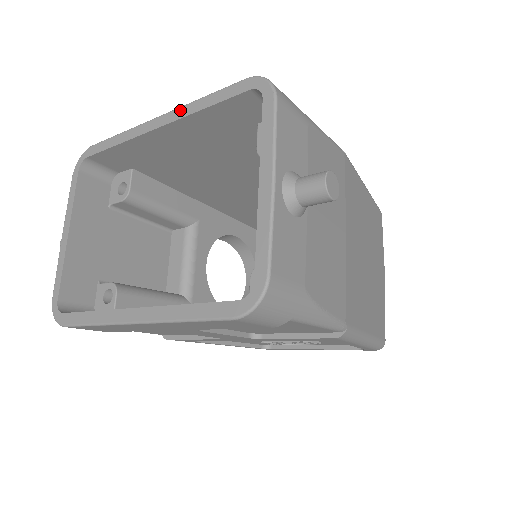
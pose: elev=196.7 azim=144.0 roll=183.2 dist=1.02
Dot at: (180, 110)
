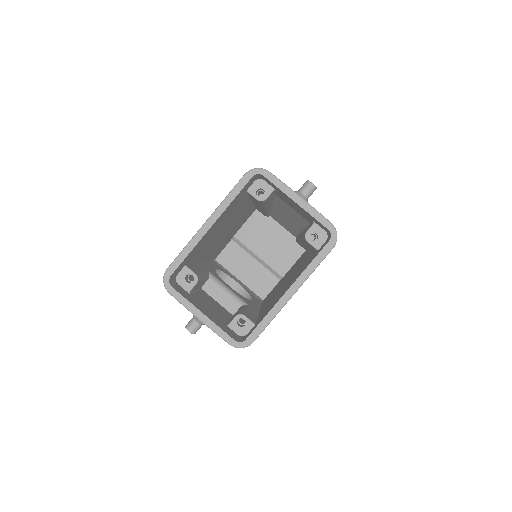
Dot at: (219, 210)
